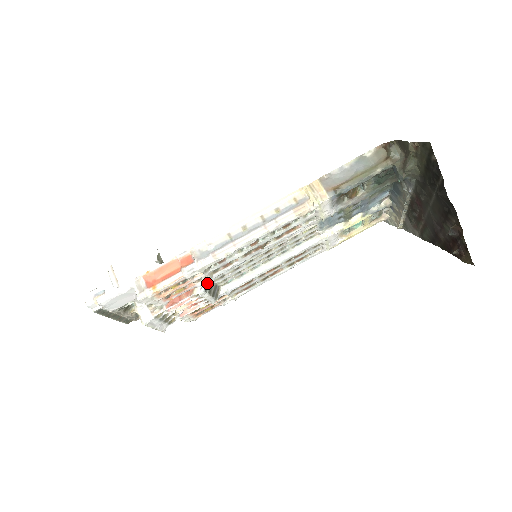
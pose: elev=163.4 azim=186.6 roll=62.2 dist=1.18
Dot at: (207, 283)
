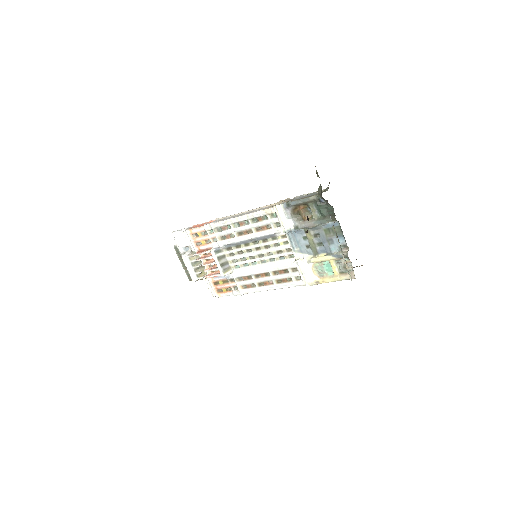
Dot at: (218, 249)
